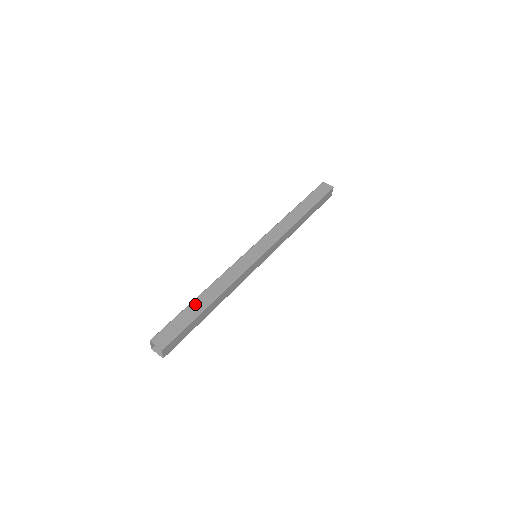
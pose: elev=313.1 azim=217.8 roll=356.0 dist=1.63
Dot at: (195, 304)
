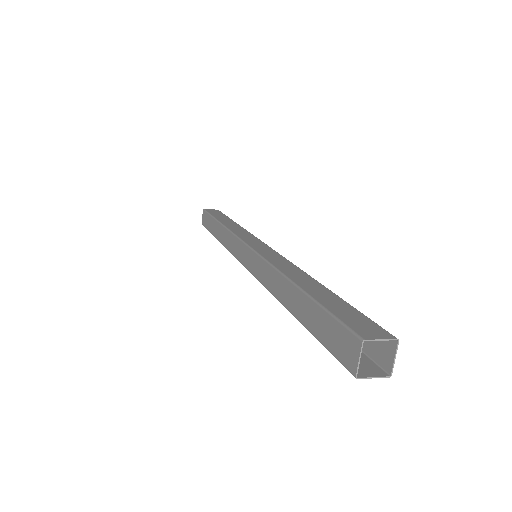
Dot at: (310, 289)
